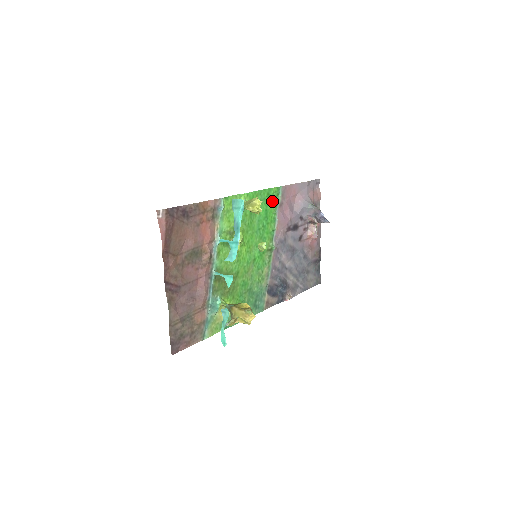
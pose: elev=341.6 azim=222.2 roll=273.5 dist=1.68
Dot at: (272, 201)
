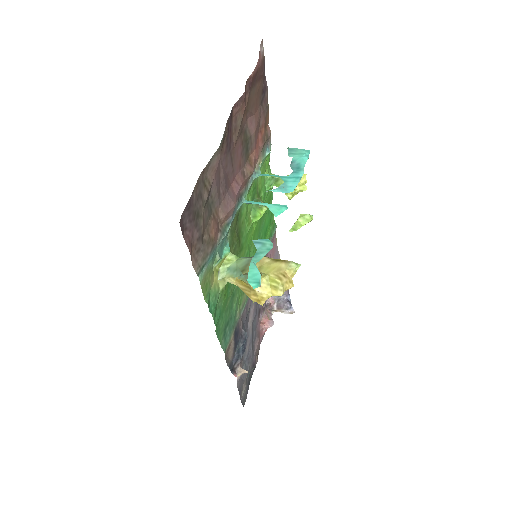
Dot at: (270, 228)
